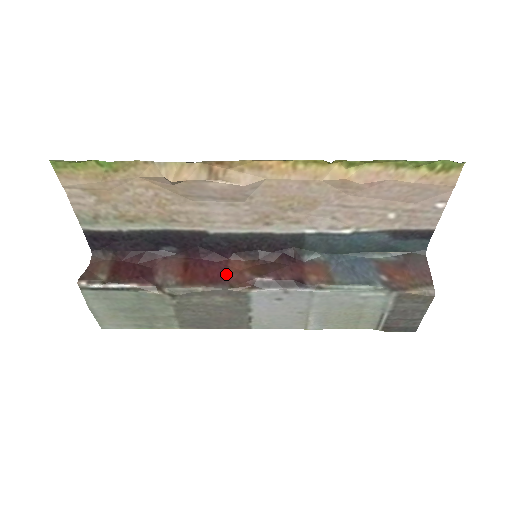
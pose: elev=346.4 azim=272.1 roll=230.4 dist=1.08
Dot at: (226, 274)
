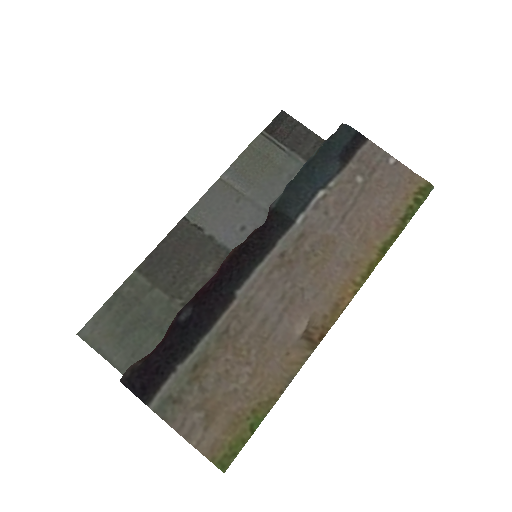
Dot at: occluded
